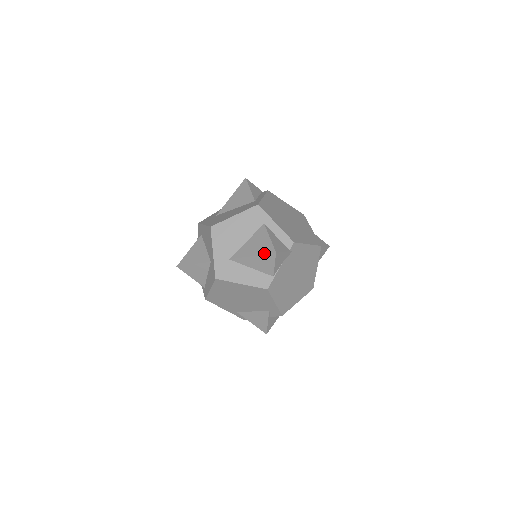
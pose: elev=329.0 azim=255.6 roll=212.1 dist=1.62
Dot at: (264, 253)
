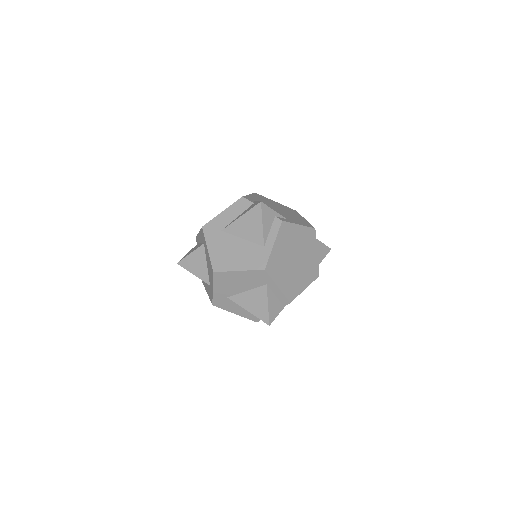
Dot at: (259, 318)
